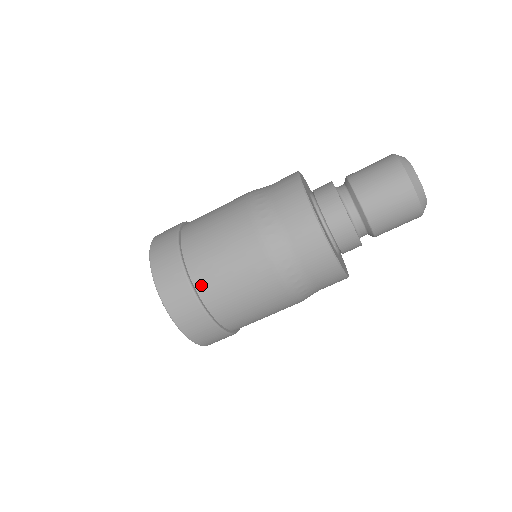
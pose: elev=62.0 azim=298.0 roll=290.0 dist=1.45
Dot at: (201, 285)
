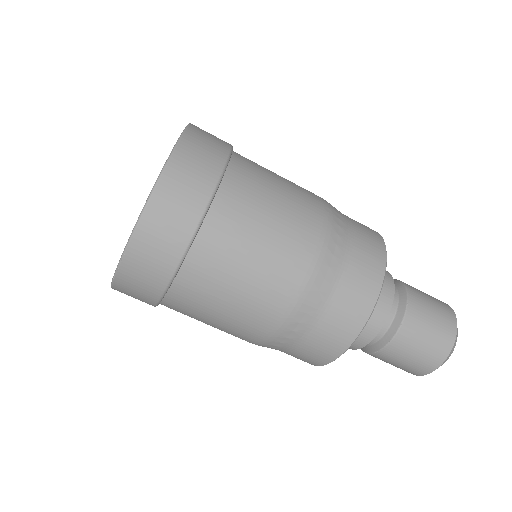
Dot at: (203, 247)
